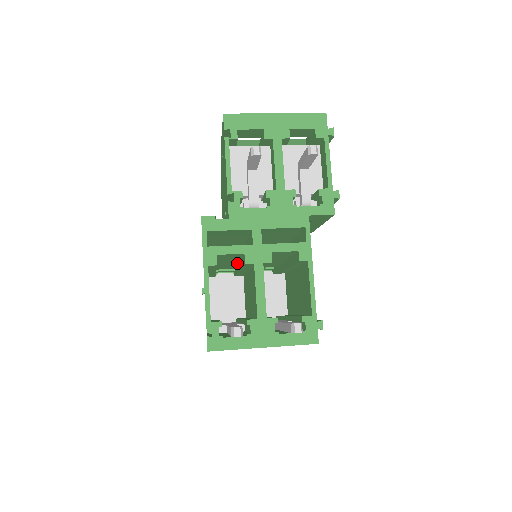
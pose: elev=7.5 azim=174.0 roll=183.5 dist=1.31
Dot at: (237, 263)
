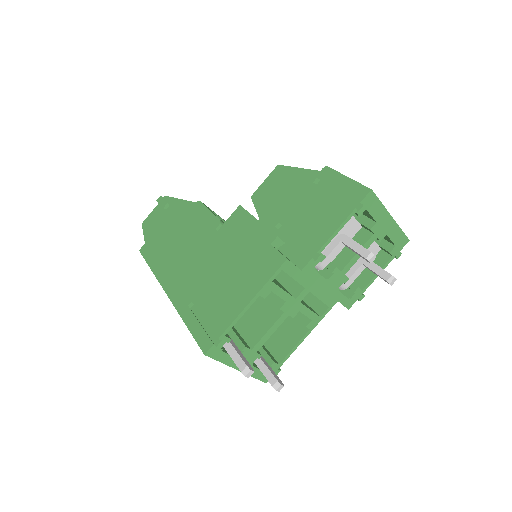
Dot at: occluded
